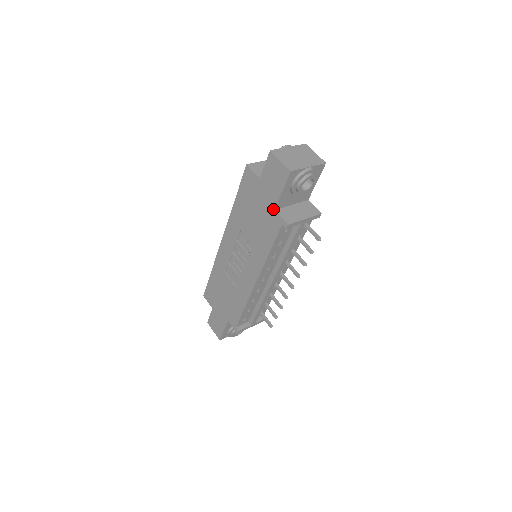
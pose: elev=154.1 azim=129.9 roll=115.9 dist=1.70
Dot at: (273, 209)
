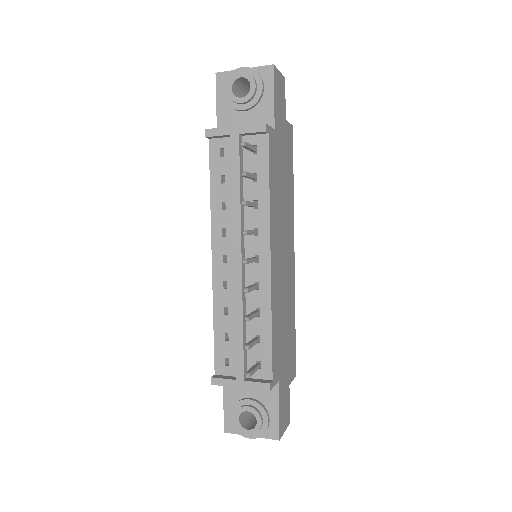
Dot at: occluded
